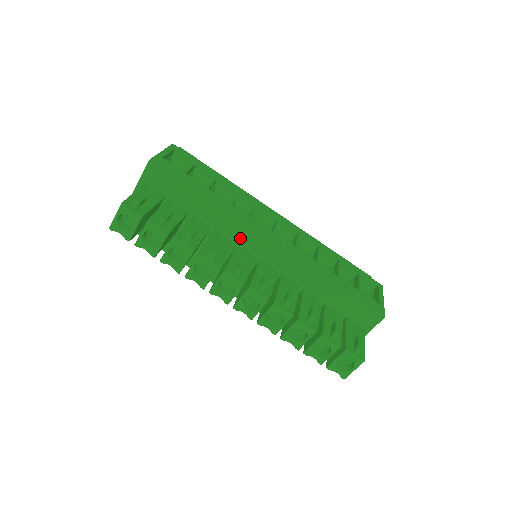
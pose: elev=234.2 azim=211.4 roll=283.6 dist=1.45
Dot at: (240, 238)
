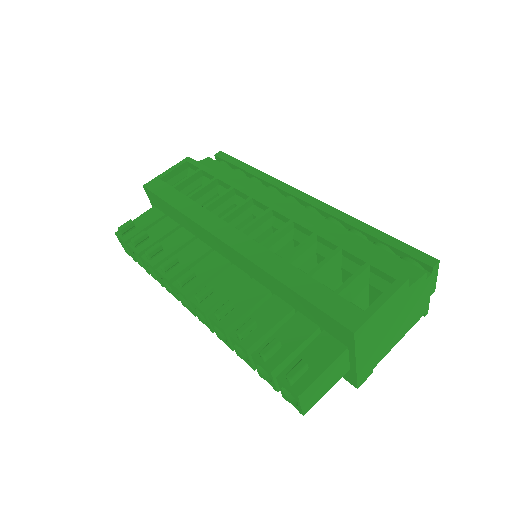
Dot at: (211, 243)
